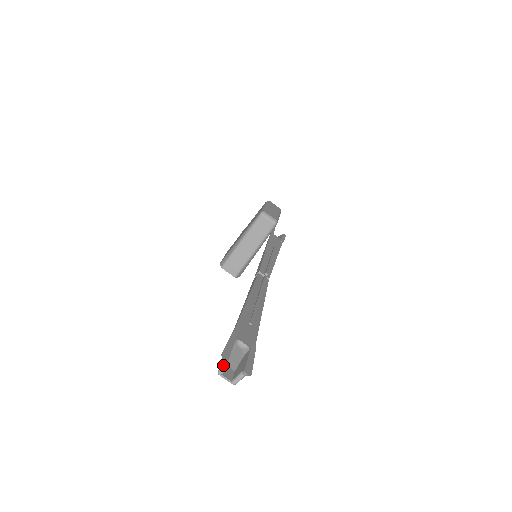
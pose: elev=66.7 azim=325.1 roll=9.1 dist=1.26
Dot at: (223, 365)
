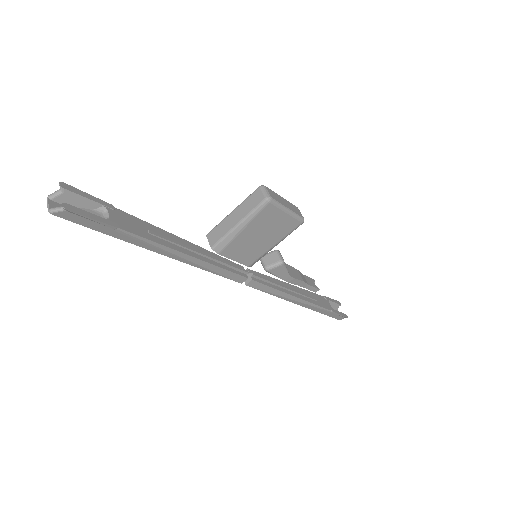
Dot at: (57, 191)
